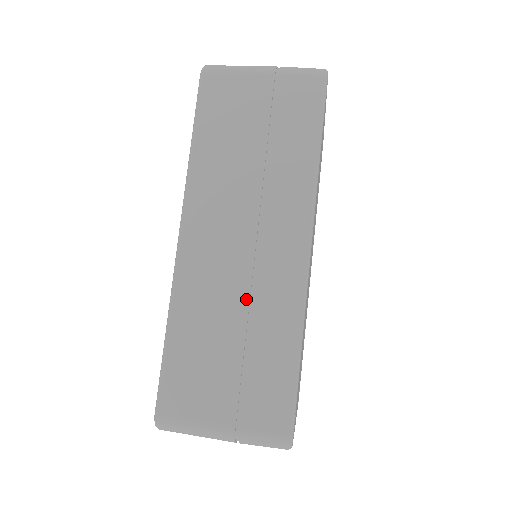
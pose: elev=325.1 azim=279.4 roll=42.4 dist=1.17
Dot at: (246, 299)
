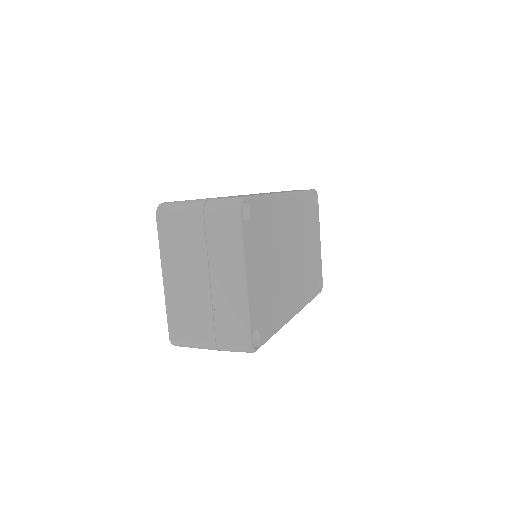
Dot at: occluded
